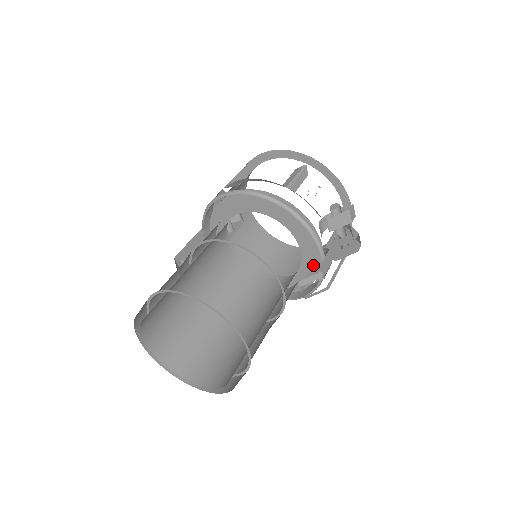
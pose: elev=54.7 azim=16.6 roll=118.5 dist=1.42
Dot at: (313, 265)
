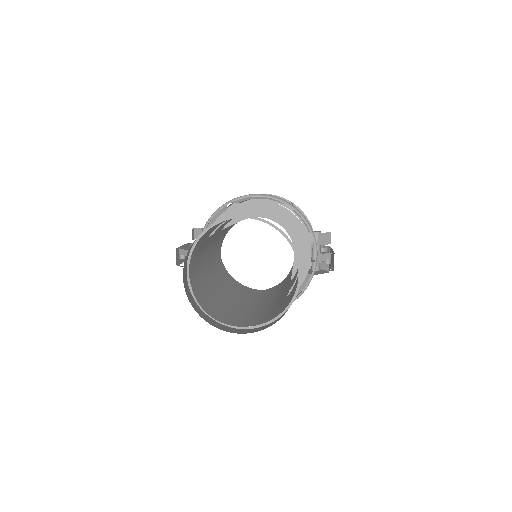
Dot at: (302, 271)
